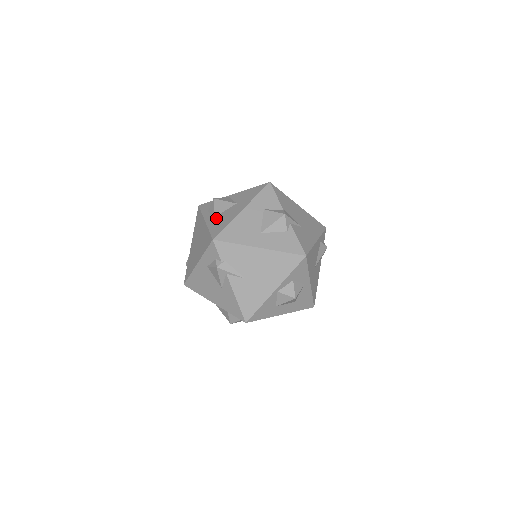
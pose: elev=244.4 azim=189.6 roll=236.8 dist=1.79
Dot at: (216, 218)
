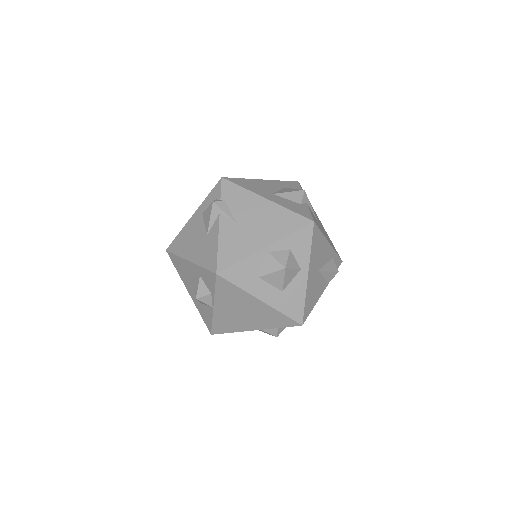
Dot at: occluded
